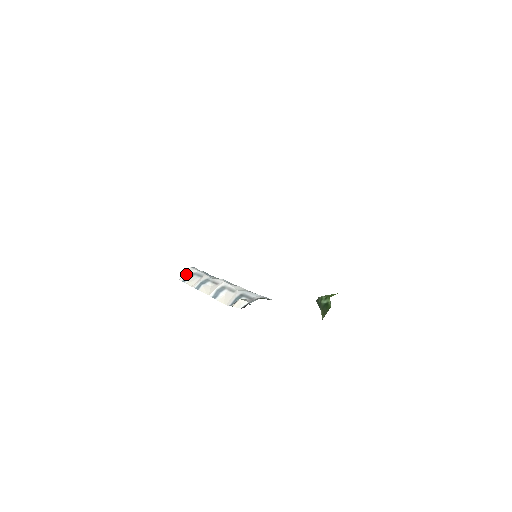
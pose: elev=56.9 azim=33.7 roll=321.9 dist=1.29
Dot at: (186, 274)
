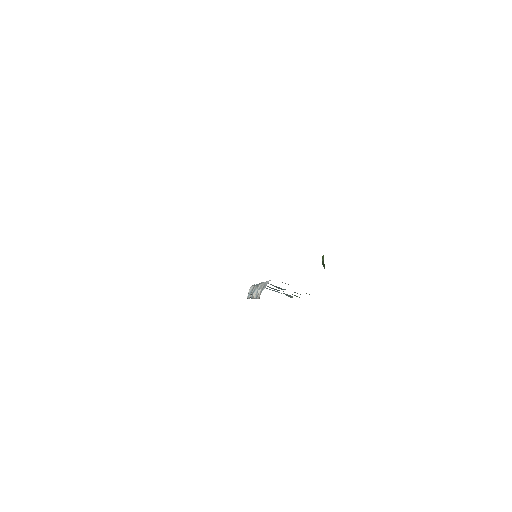
Dot at: (249, 292)
